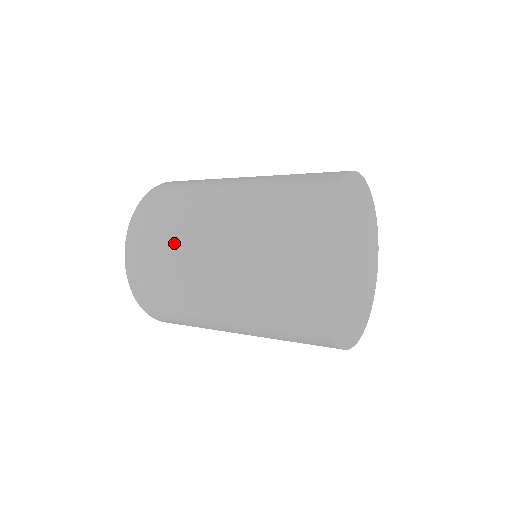
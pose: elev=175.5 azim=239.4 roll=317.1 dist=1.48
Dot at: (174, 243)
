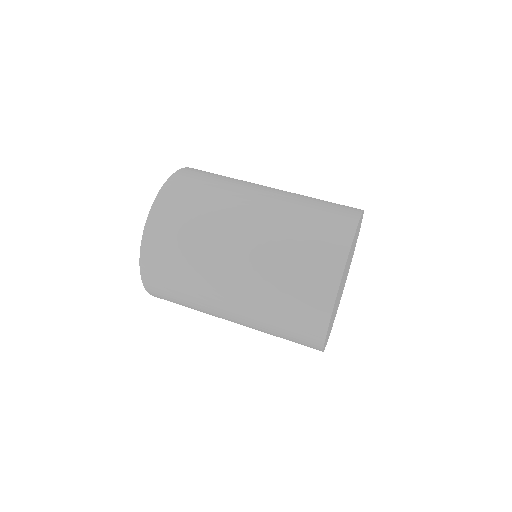
Dot at: (195, 263)
